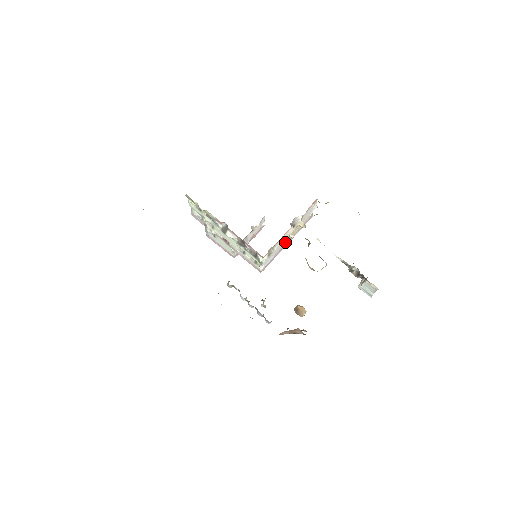
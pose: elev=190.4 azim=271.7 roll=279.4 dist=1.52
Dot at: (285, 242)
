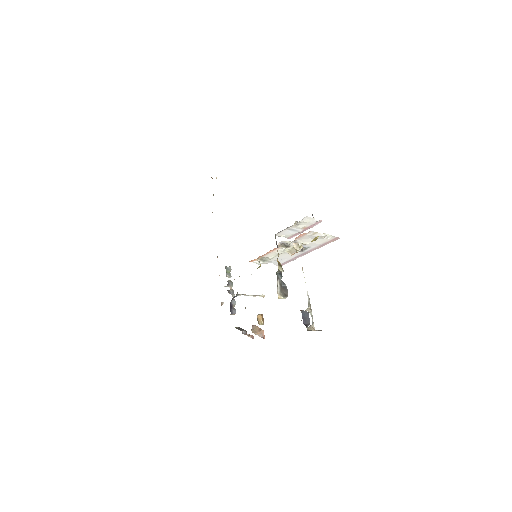
Dot at: (297, 253)
